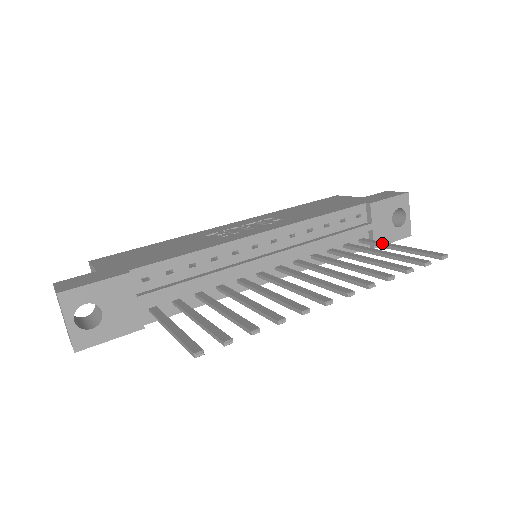
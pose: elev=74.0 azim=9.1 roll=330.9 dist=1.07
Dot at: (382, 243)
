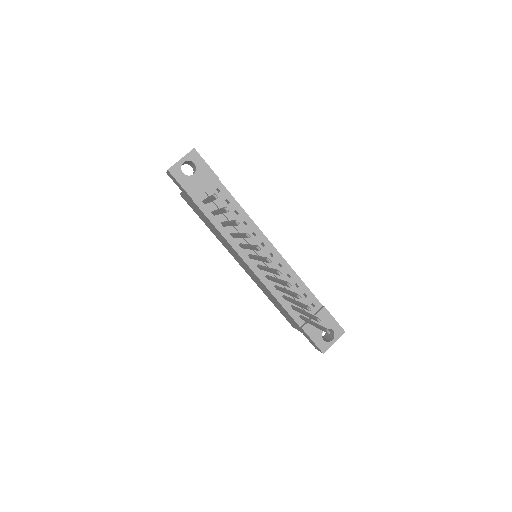
Dot at: (309, 319)
